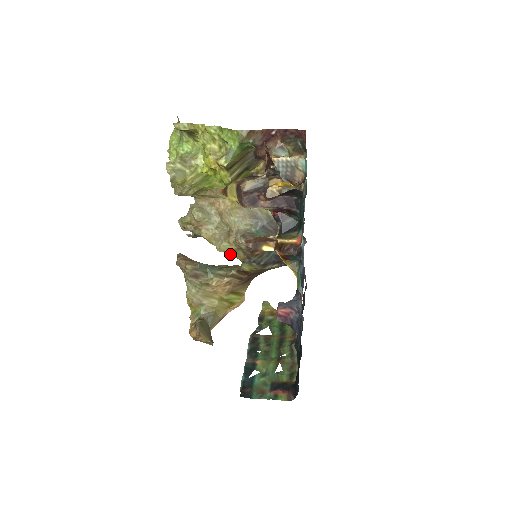
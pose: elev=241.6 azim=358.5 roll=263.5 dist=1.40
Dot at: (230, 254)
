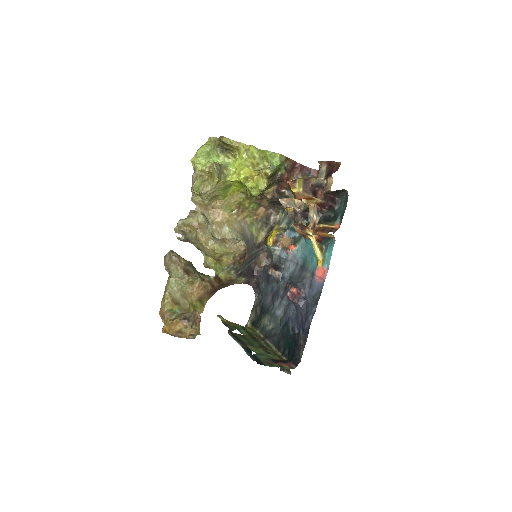
Dot at: (221, 257)
